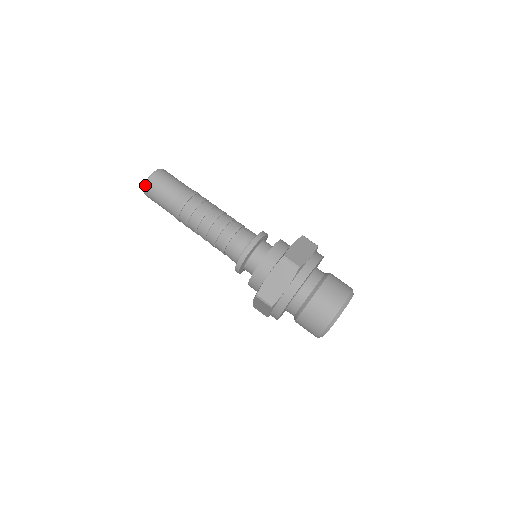
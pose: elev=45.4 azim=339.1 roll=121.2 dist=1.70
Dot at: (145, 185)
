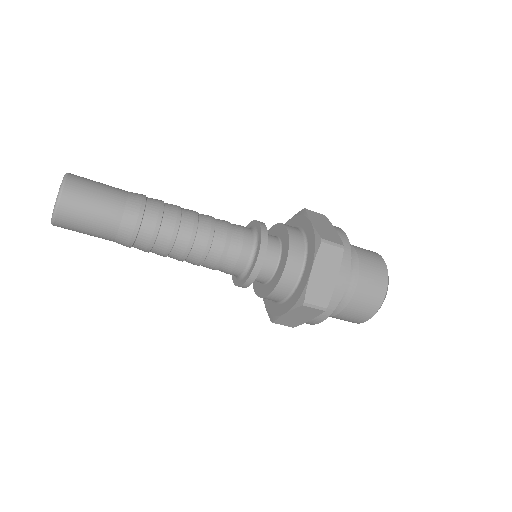
Dot at: (57, 207)
